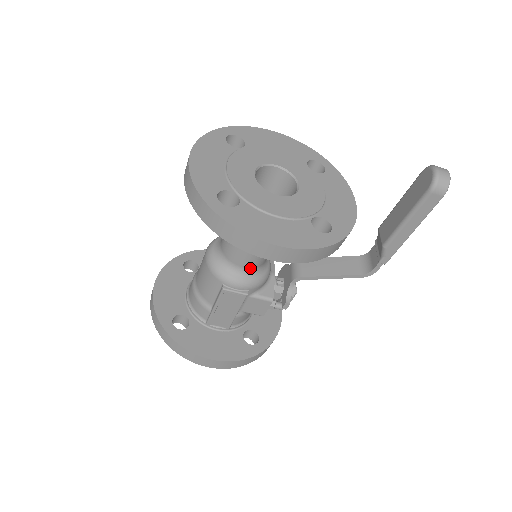
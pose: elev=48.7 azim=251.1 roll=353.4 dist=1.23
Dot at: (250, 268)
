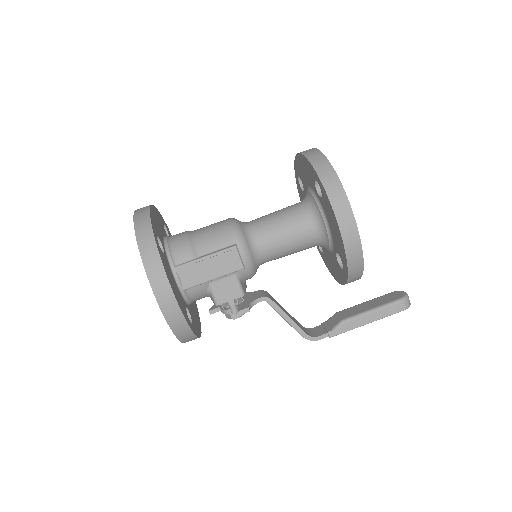
Dot at: (261, 253)
